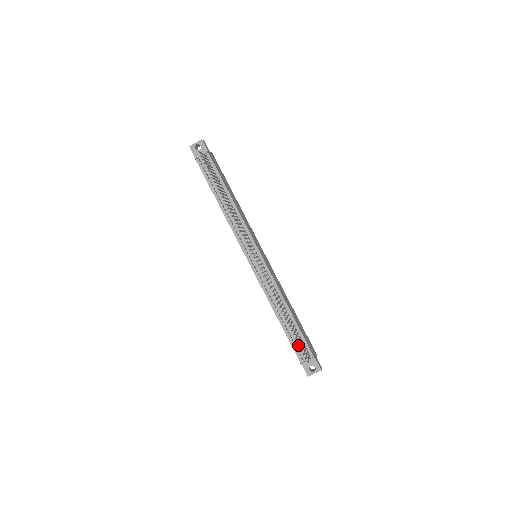
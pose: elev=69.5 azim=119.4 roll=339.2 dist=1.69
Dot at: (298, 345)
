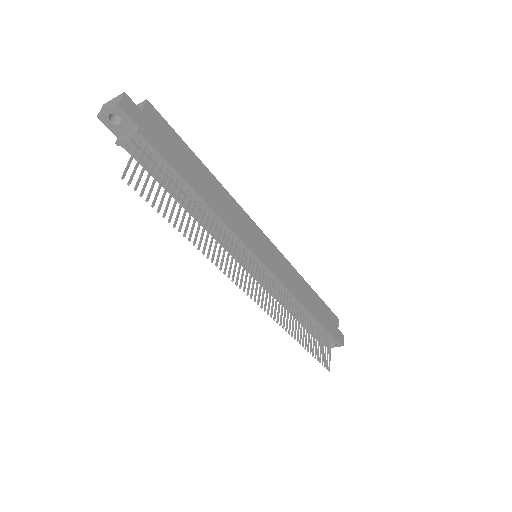
Dot at: occluded
